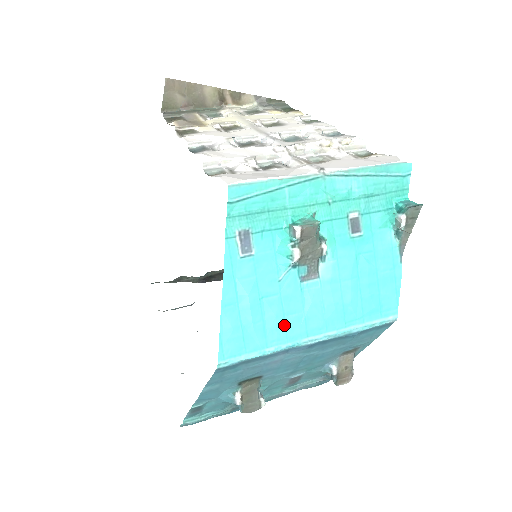
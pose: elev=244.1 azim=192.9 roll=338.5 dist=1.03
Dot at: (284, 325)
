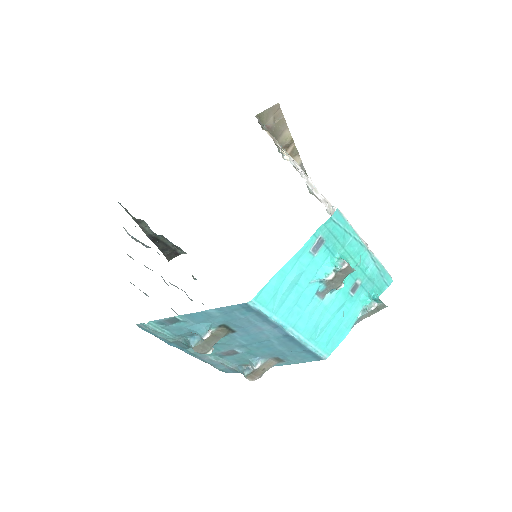
Dot at: (291, 310)
